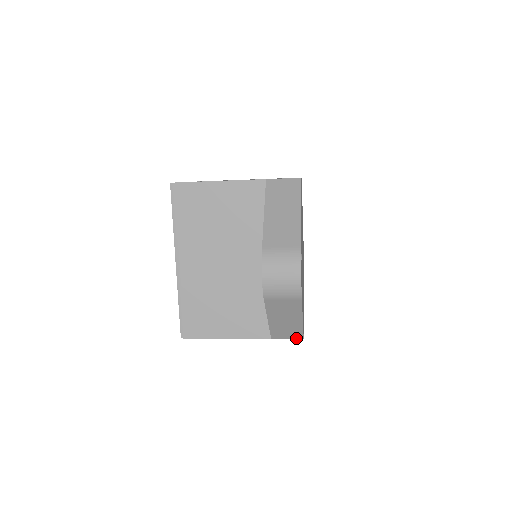
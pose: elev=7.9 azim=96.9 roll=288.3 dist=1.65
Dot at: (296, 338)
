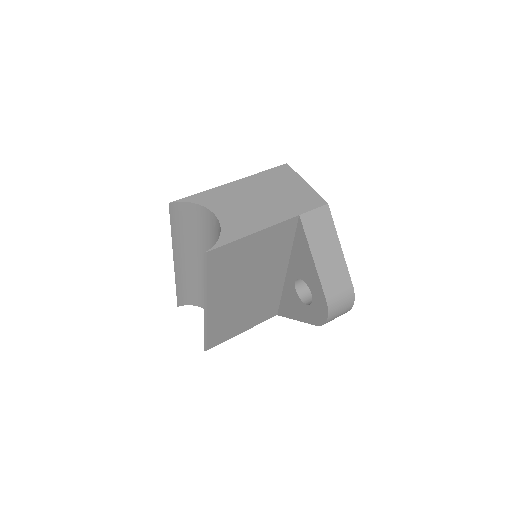
Dot at: occluded
